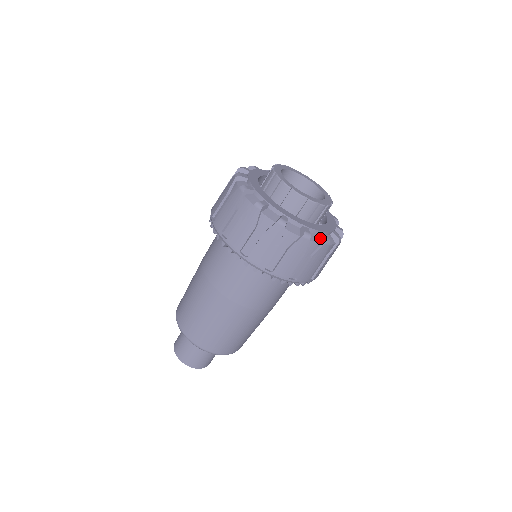
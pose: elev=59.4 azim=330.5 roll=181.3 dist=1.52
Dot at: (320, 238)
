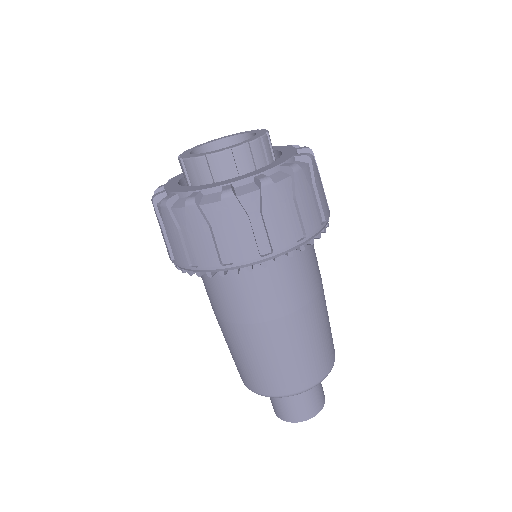
Dot at: occluded
